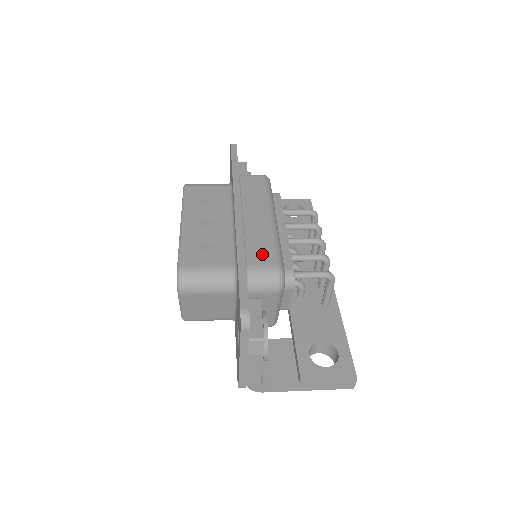
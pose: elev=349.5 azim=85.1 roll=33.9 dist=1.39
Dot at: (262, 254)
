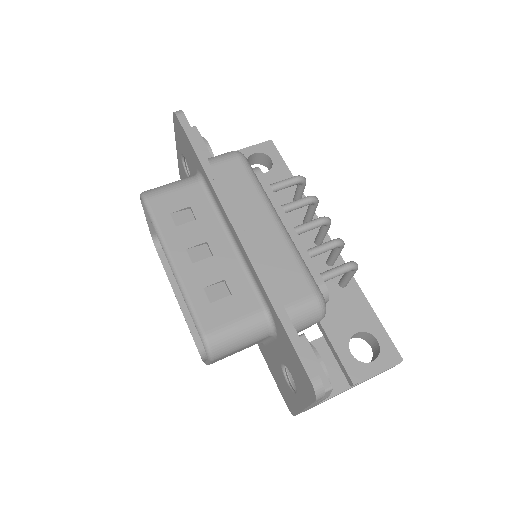
Dot at: (292, 284)
